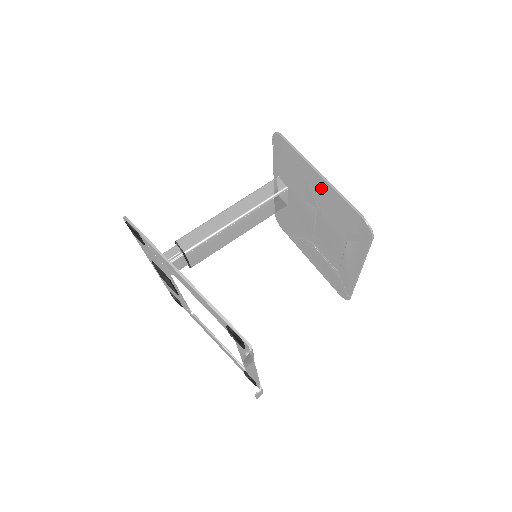
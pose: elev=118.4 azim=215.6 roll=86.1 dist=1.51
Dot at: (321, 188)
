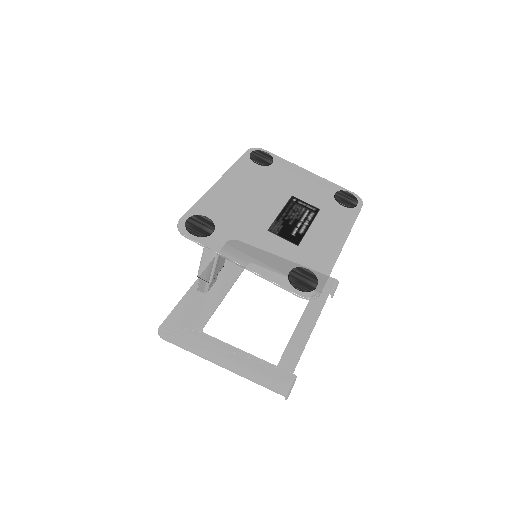
Dot at: (252, 258)
